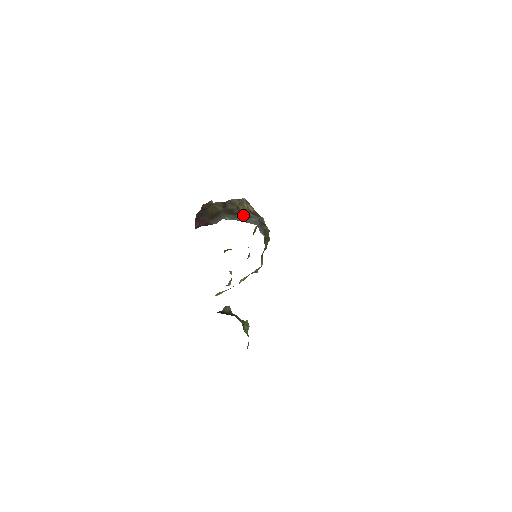
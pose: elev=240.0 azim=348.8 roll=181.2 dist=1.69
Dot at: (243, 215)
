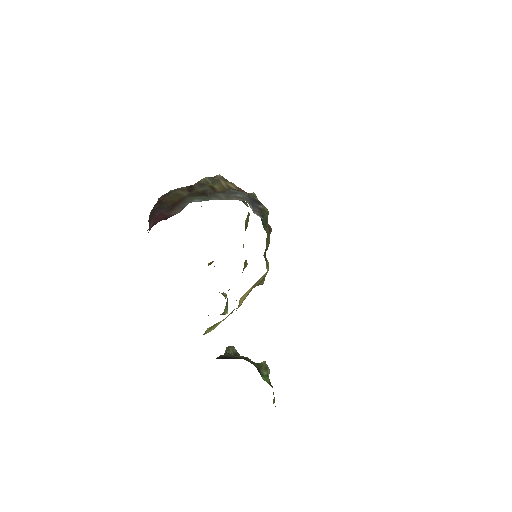
Dot at: (221, 193)
